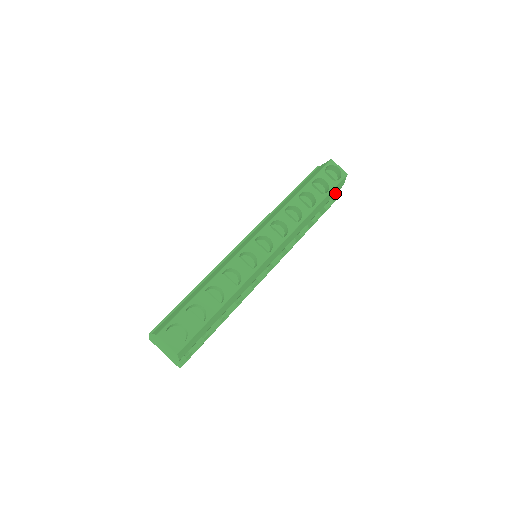
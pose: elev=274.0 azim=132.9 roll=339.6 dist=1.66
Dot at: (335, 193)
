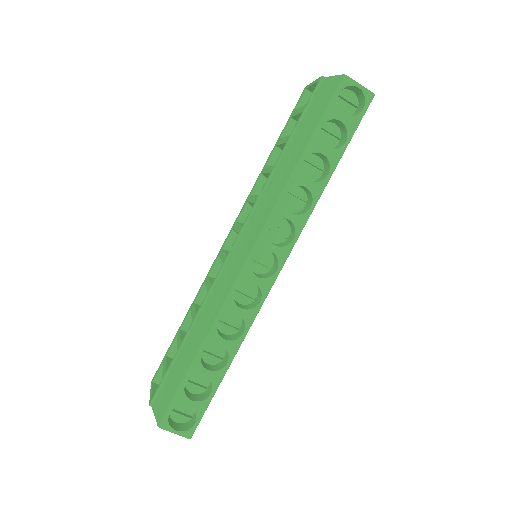
Dot at: occluded
